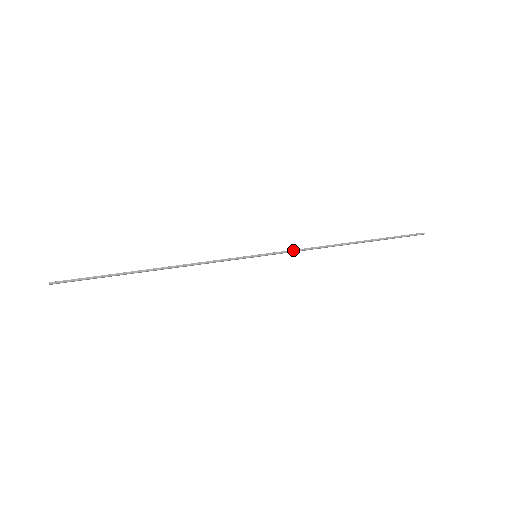
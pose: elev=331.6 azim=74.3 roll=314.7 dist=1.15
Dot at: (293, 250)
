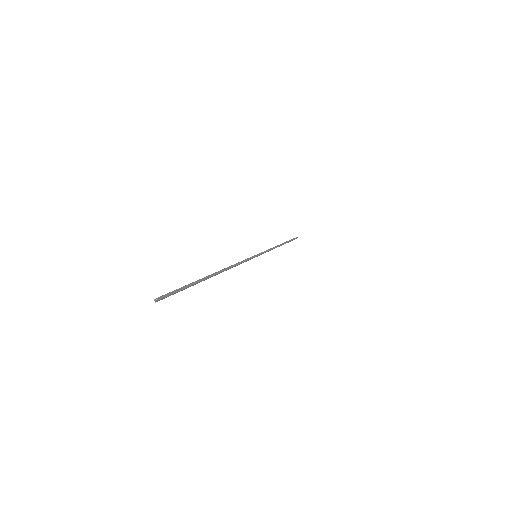
Dot at: (267, 250)
